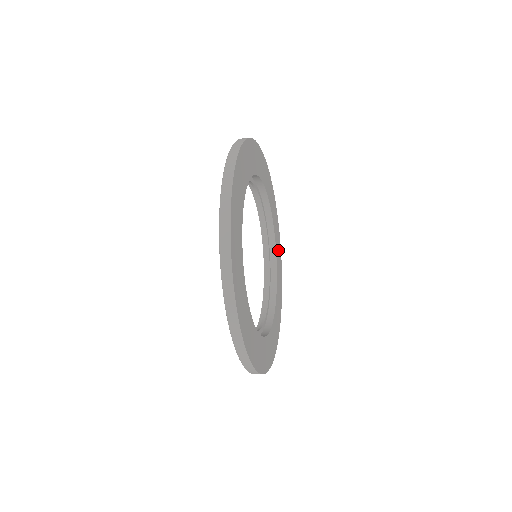
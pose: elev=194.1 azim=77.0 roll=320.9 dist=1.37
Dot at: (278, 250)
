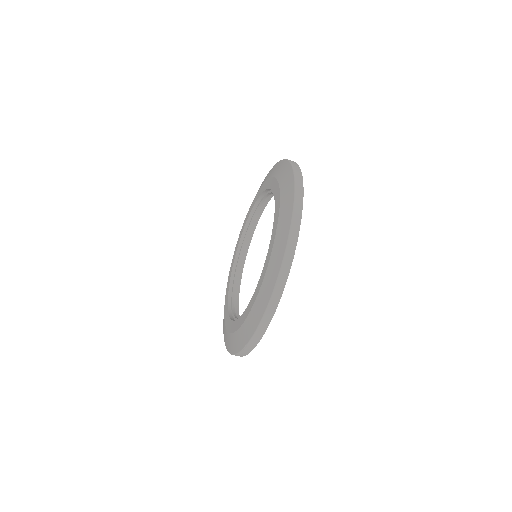
Dot at: occluded
